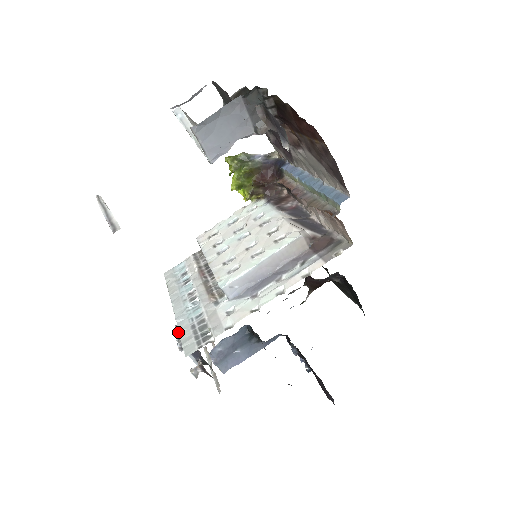
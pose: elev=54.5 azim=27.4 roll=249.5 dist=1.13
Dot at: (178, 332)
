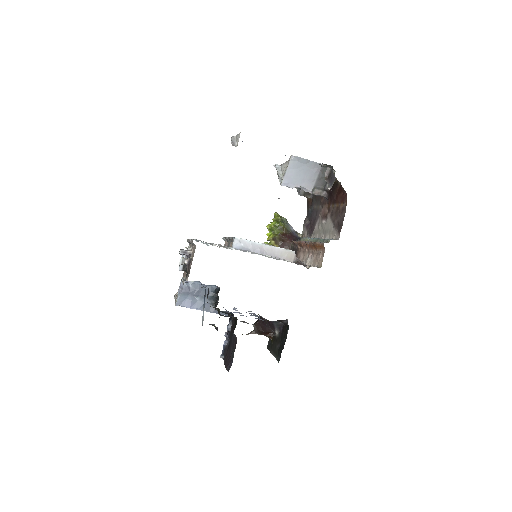
Dot at: occluded
